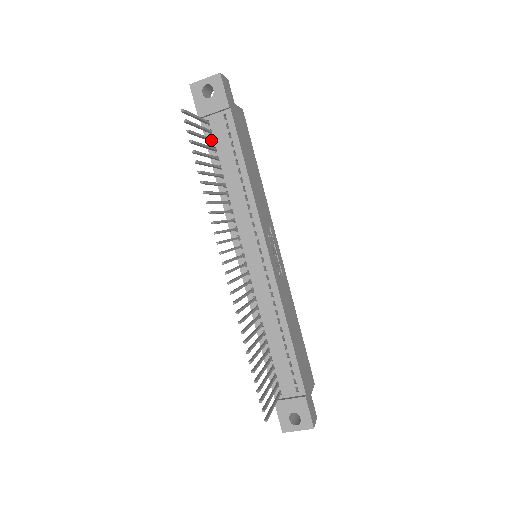
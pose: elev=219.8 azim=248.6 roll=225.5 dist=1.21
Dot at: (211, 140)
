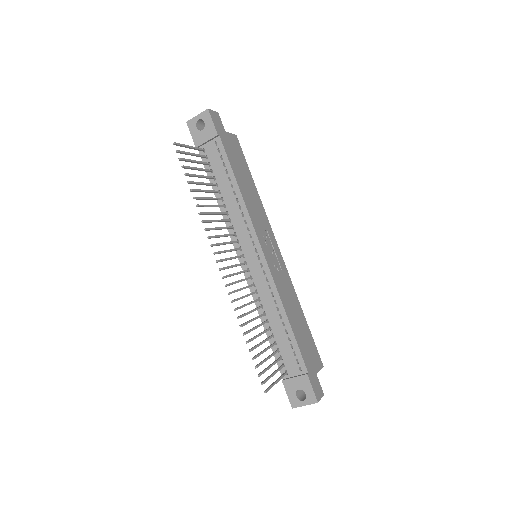
Dot at: (206, 164)
